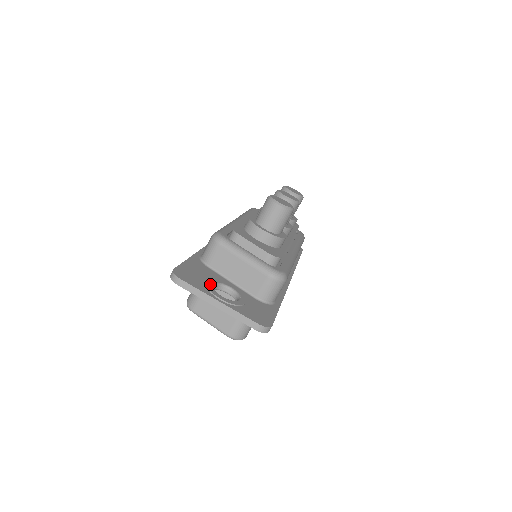
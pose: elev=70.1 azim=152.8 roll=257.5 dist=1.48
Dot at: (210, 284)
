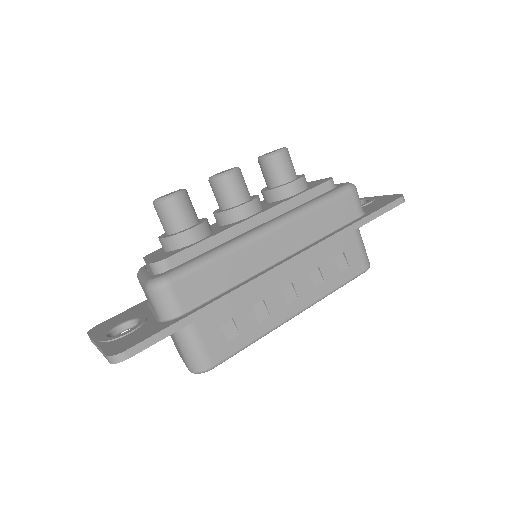
Dot at: (113, 326)
